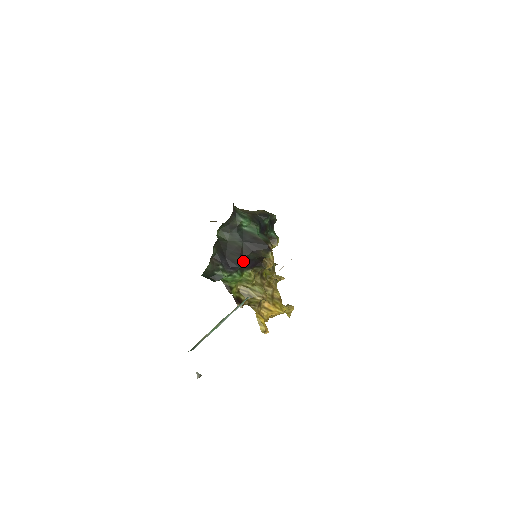
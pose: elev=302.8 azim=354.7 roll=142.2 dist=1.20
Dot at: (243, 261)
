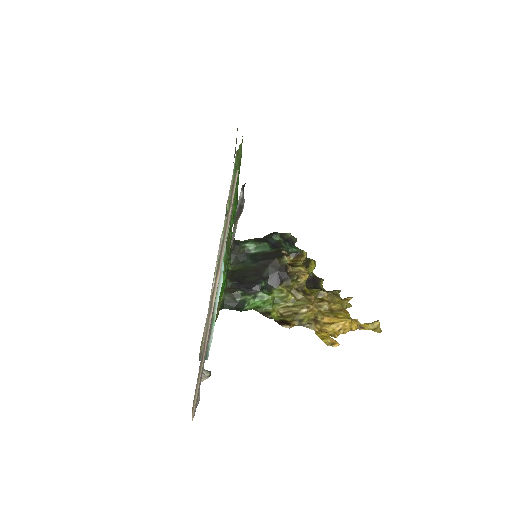
Dot at: (263, 279)
